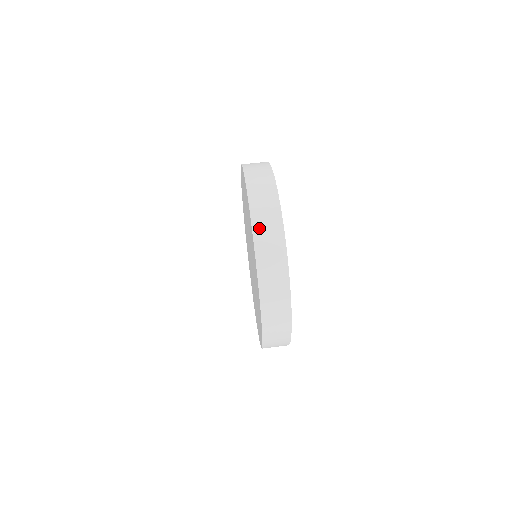
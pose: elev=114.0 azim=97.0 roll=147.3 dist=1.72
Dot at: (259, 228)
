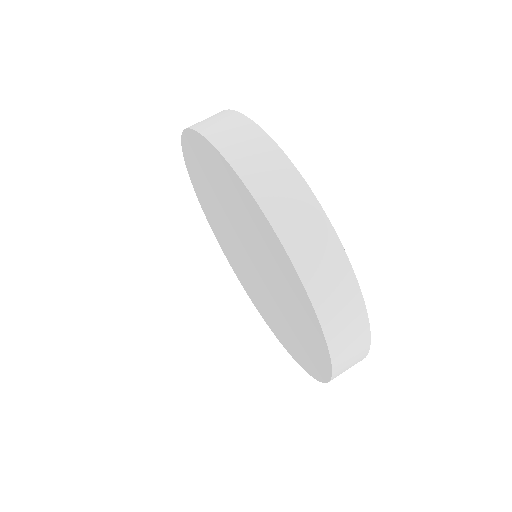
Dot at: (209, 129)
